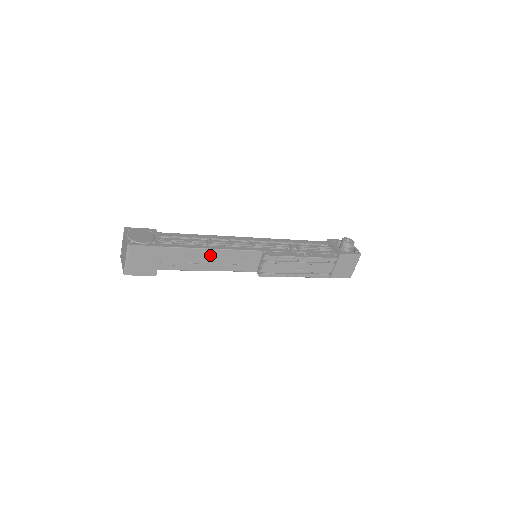
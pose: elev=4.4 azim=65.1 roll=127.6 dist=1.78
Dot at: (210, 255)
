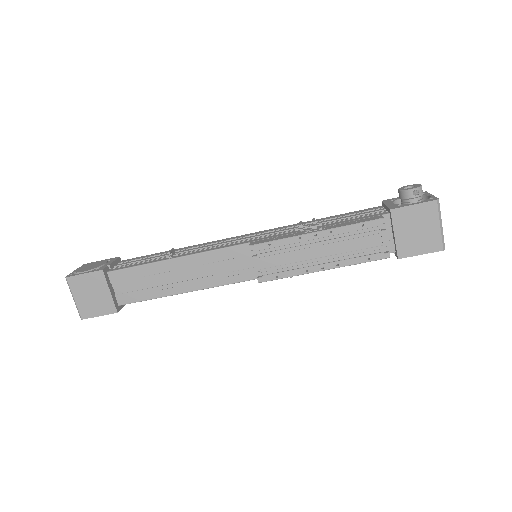
Dot at: (176, 268)
